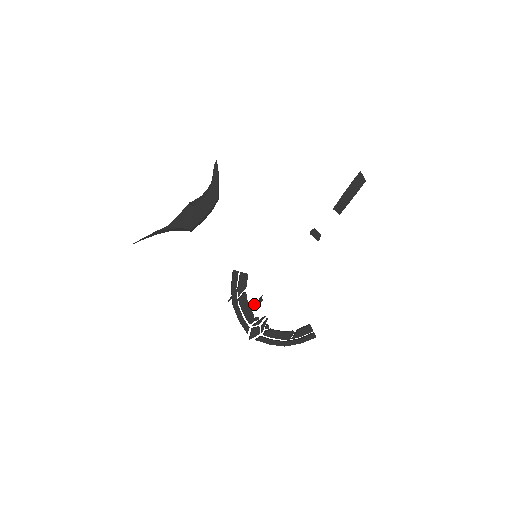
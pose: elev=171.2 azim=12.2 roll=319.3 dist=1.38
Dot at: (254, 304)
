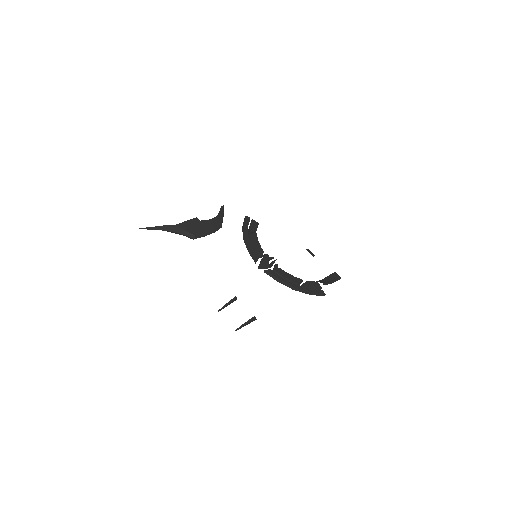
Dot at: (245, 323)
